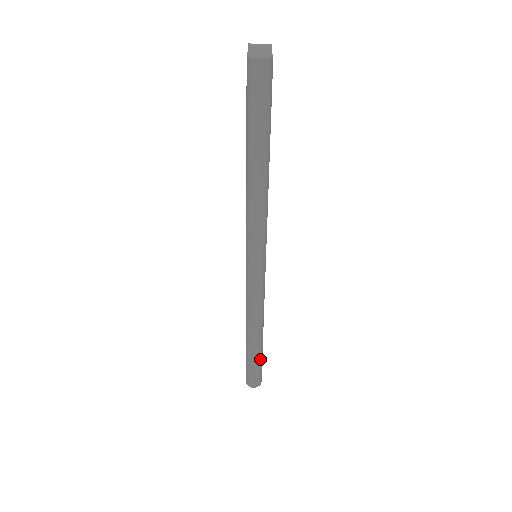
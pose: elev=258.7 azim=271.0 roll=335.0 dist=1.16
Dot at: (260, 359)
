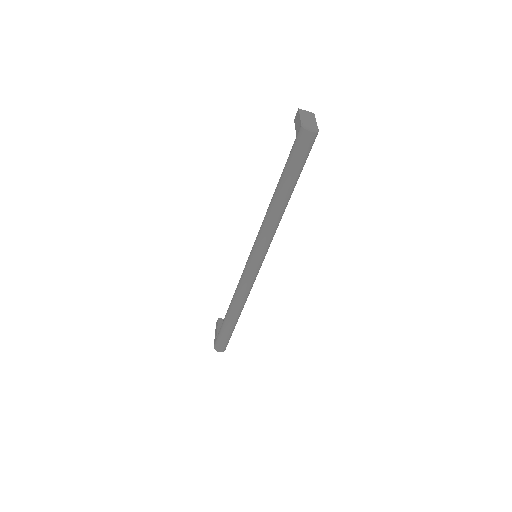
Dot at: (232, 331)
